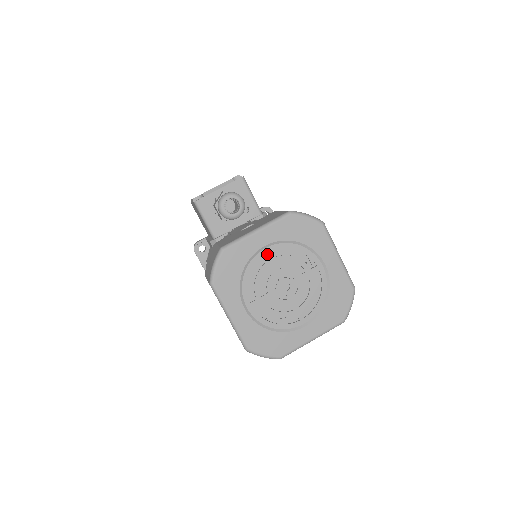
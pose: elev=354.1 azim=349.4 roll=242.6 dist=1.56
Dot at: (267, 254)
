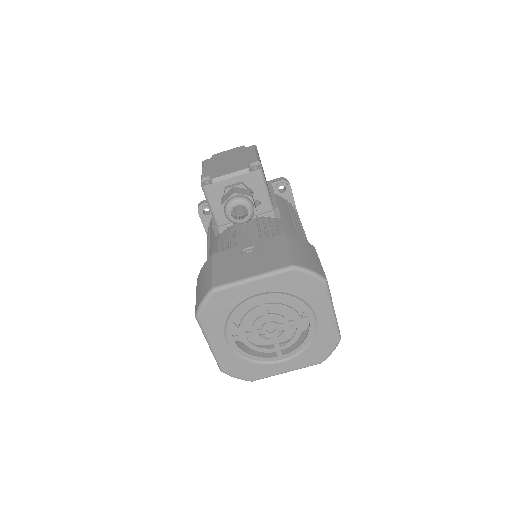
Dot at: (259, 300)
